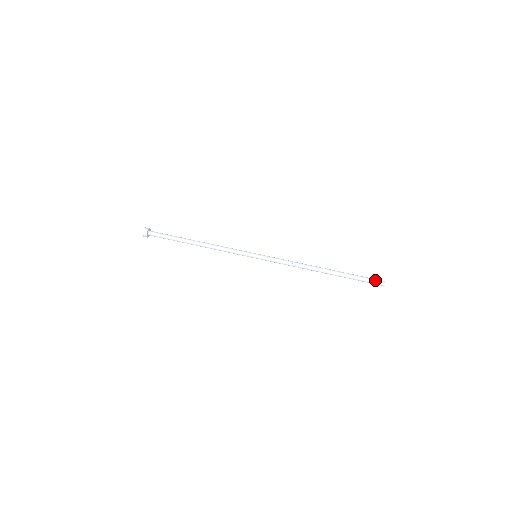
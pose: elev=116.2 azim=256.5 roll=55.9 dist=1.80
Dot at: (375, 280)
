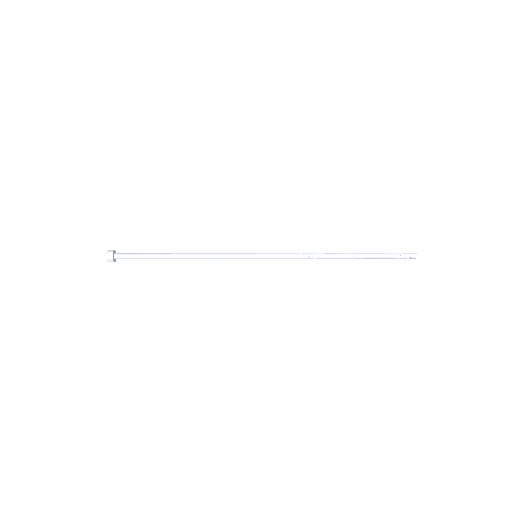
Dot at: (404, 253)
